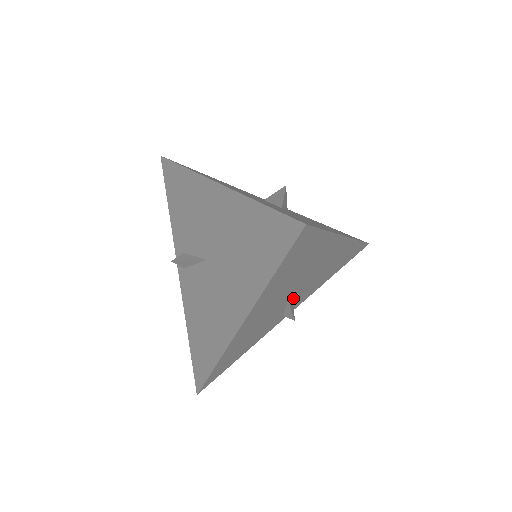
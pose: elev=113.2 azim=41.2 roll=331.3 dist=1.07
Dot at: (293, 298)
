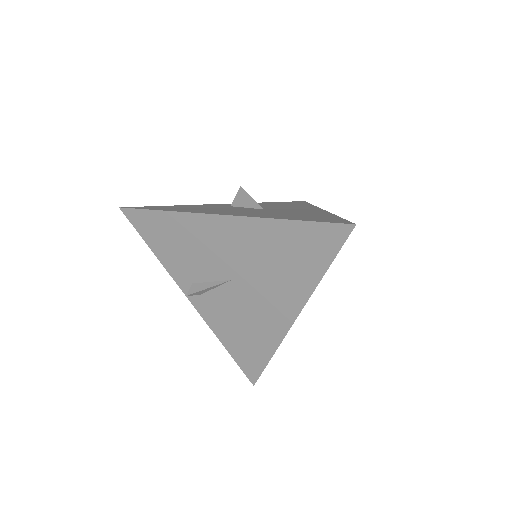
Dot at: occluded
